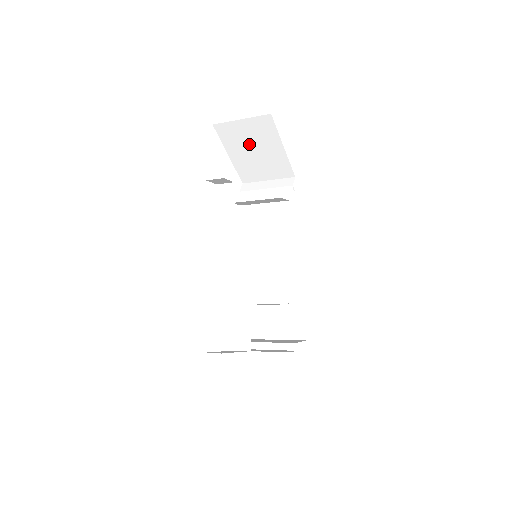
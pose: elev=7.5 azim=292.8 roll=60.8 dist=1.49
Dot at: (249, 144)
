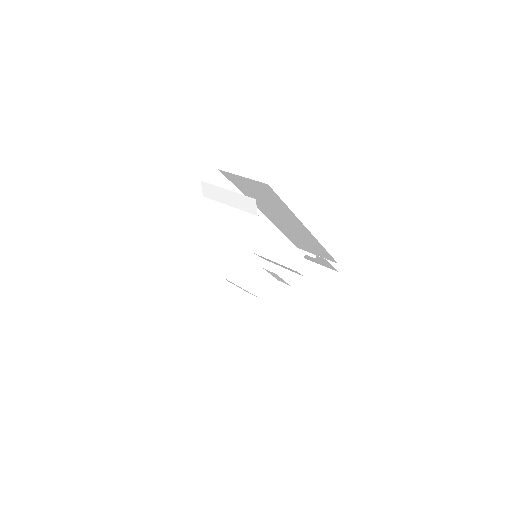
Dot at: occluded
